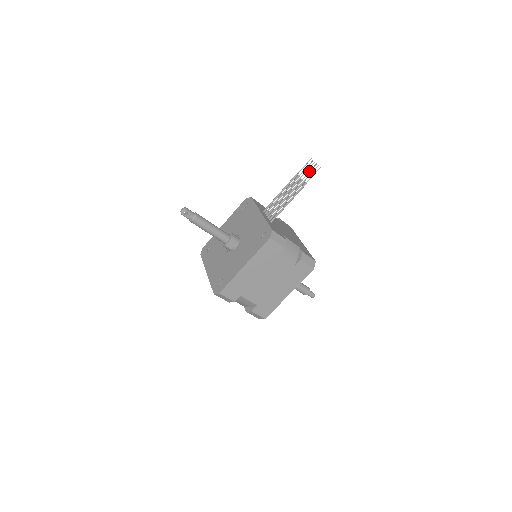
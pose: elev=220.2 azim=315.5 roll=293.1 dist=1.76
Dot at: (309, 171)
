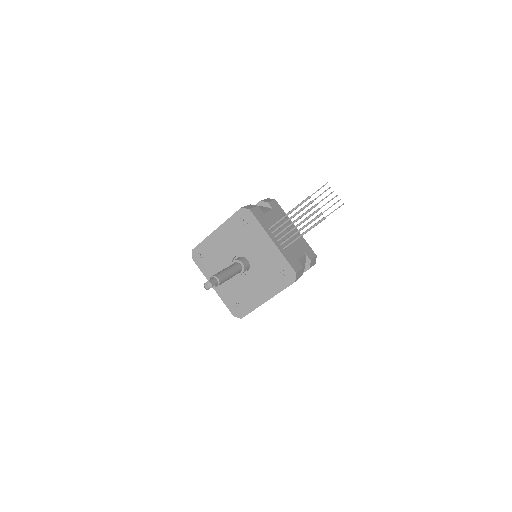
Dot at: occluded
